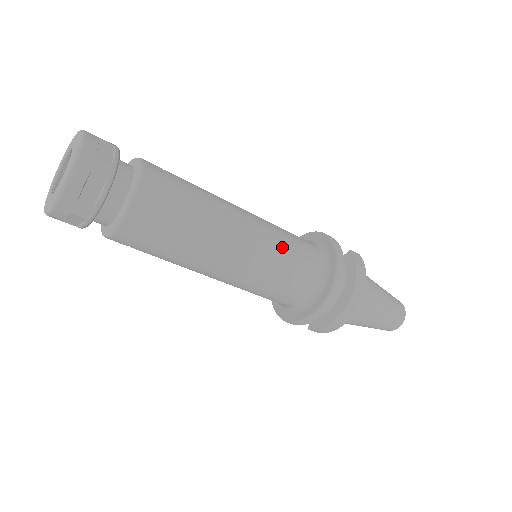
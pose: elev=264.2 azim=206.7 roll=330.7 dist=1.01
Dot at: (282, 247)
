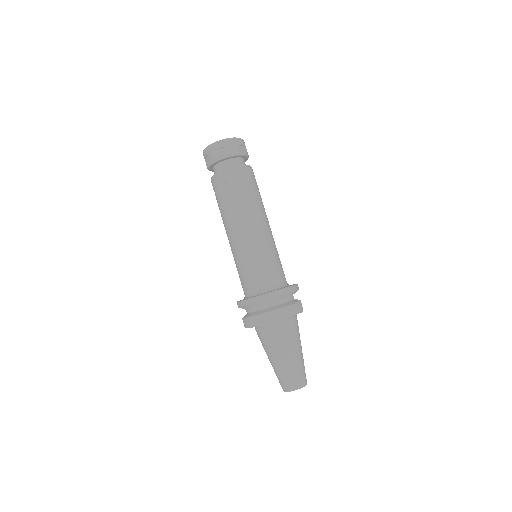
Dot at: (267, 253)
